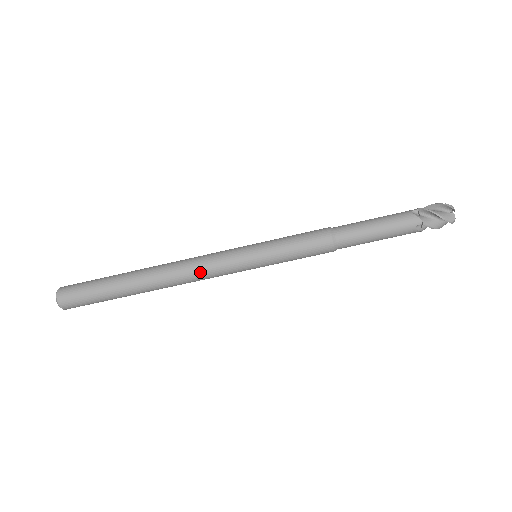
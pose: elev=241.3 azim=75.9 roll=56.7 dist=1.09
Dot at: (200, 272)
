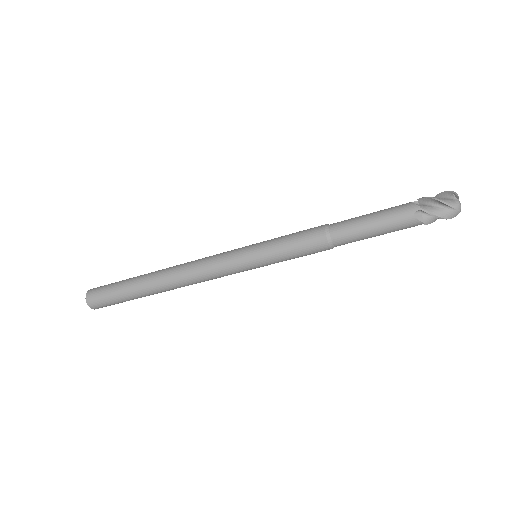
Dot at: occluded
